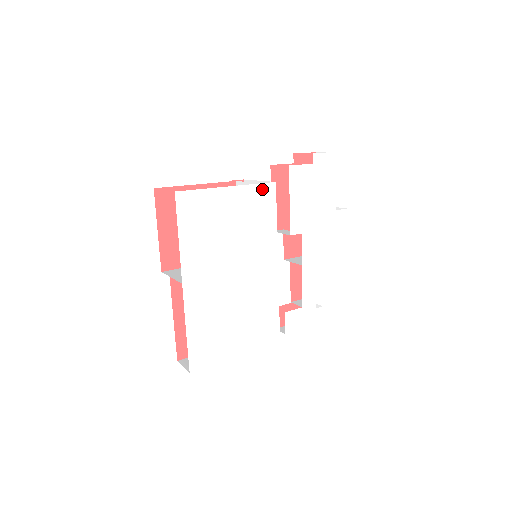
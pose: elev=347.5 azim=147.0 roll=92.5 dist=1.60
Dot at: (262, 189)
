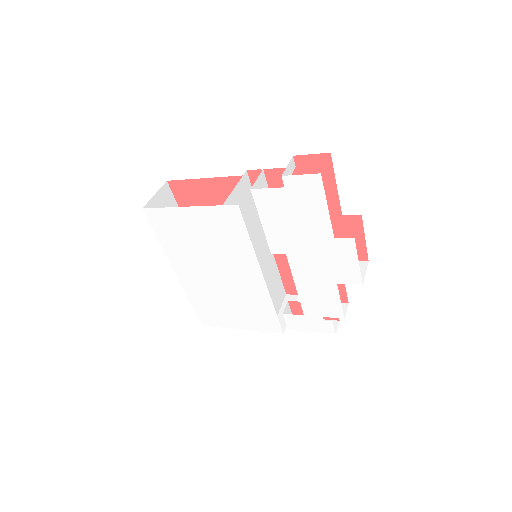
Dot at: (224, 210)
